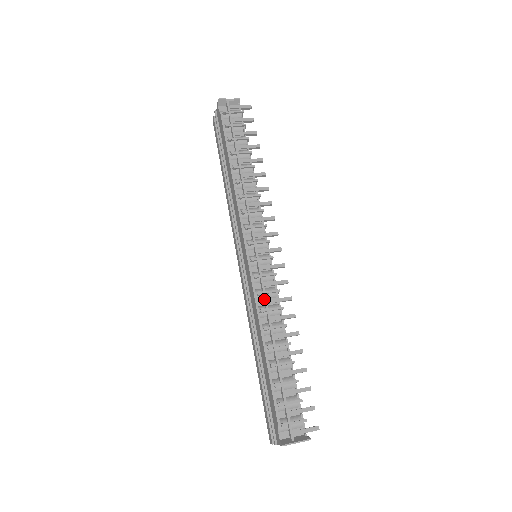
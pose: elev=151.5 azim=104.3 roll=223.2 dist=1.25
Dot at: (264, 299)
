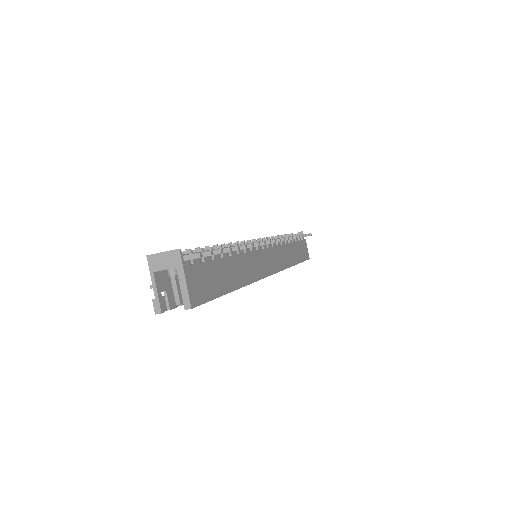
Dot at: occluded
